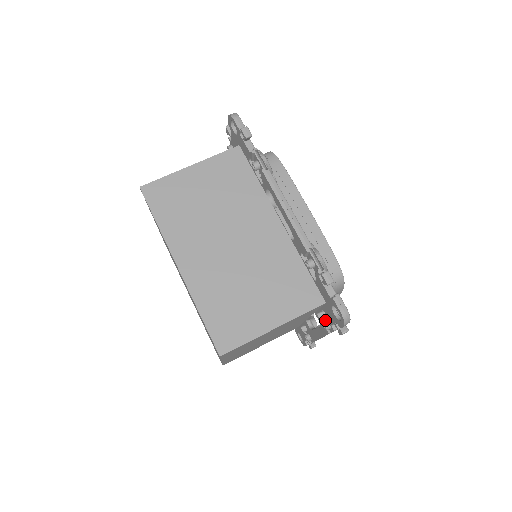
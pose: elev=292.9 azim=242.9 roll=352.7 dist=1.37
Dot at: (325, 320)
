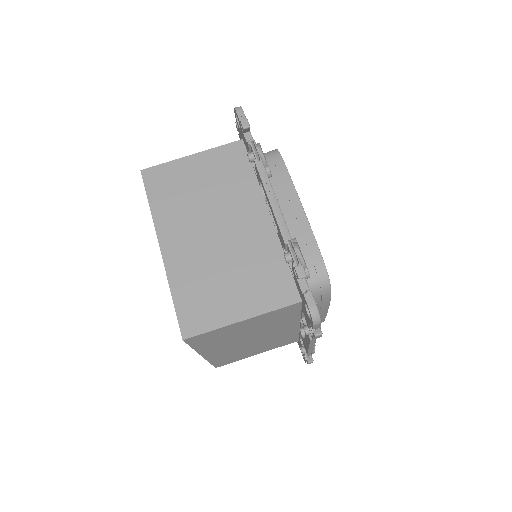
Dot at: occluded
